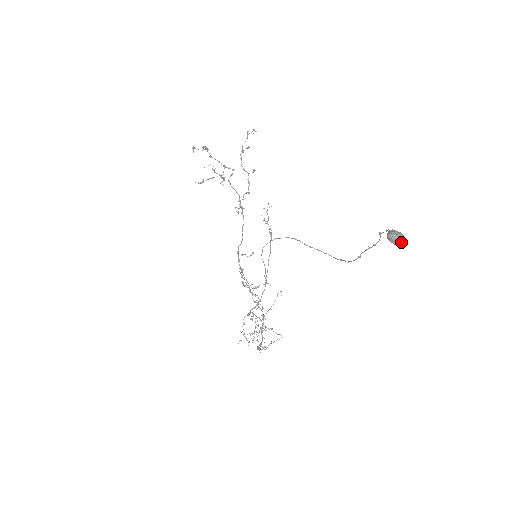
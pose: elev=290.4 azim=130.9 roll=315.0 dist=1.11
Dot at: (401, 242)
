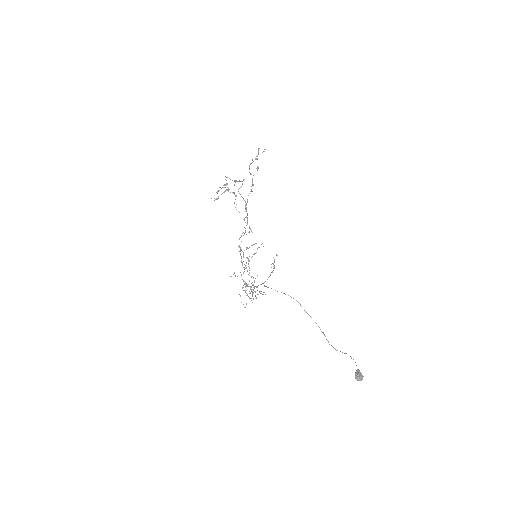
Dot at: (361, 380)
